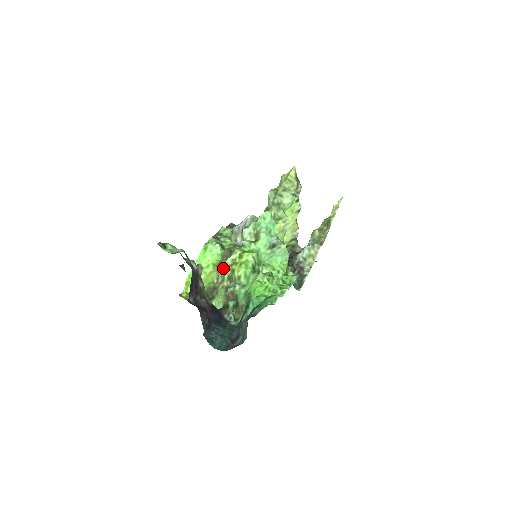
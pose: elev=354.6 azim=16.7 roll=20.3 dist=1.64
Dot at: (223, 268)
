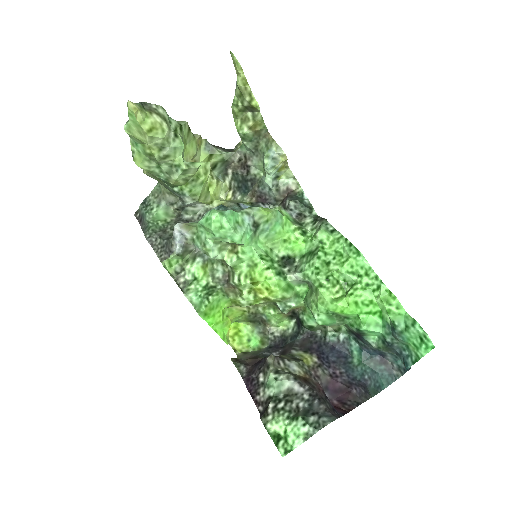
Dot at: (249, 305)
